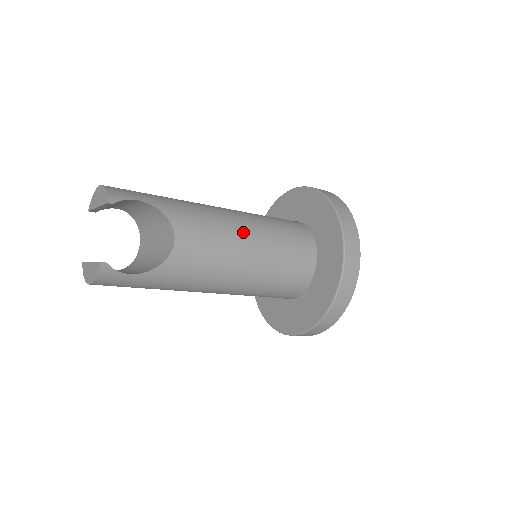
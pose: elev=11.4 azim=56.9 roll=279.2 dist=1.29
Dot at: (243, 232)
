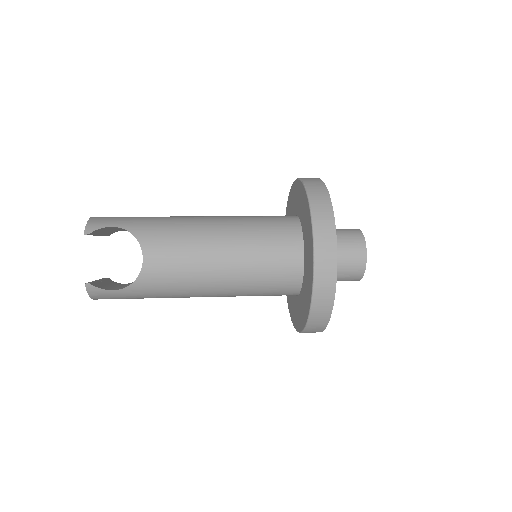
Dot at: (214, 240)
